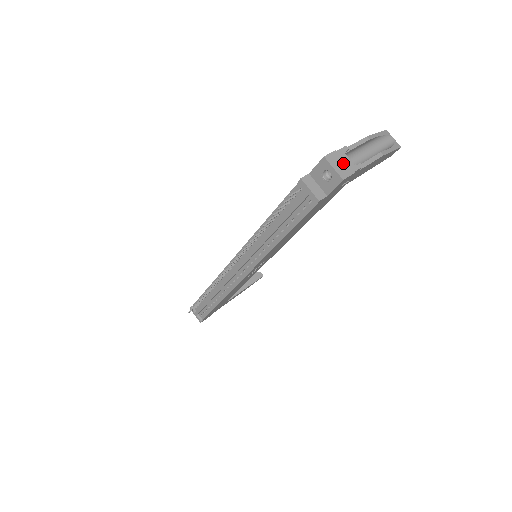
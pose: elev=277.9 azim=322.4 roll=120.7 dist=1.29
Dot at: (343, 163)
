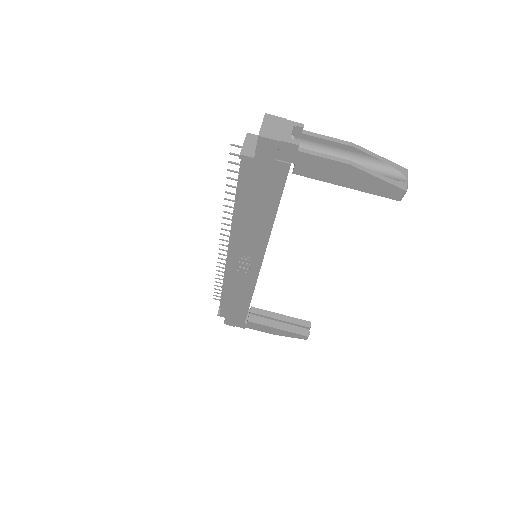
Dot at: (279, 129)
